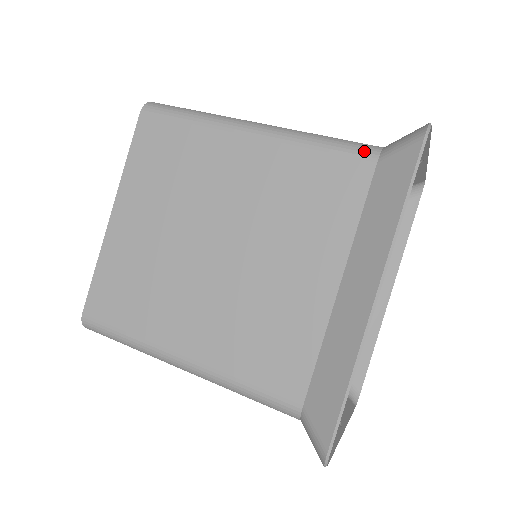
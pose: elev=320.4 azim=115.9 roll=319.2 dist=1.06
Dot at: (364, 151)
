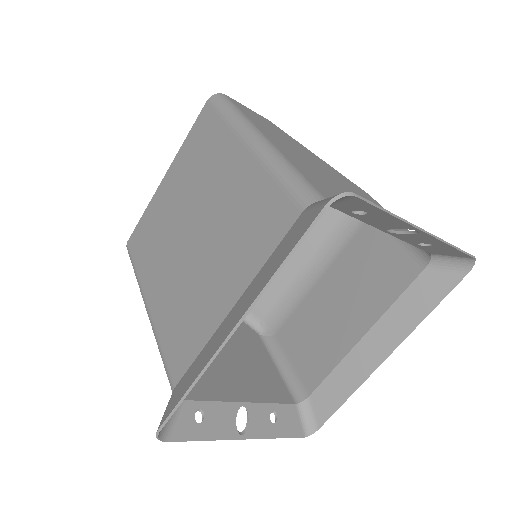
Dot at: (301, 197)
